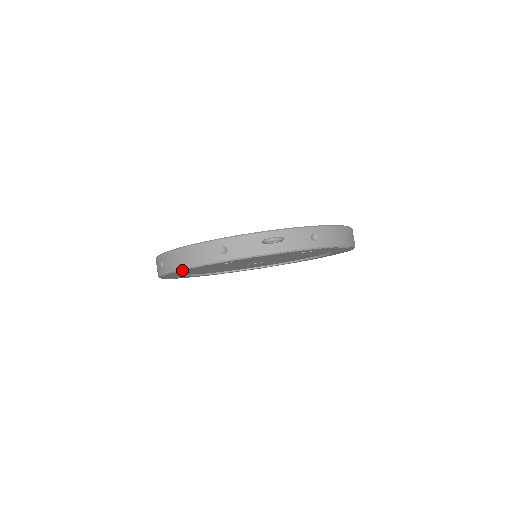
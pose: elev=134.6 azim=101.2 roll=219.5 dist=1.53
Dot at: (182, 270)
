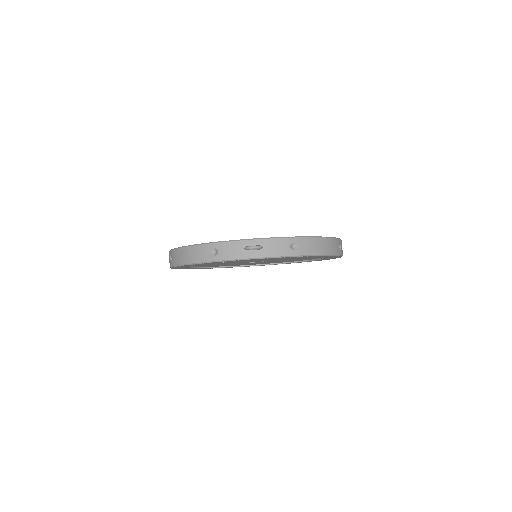
Dot at: (184, 265)
